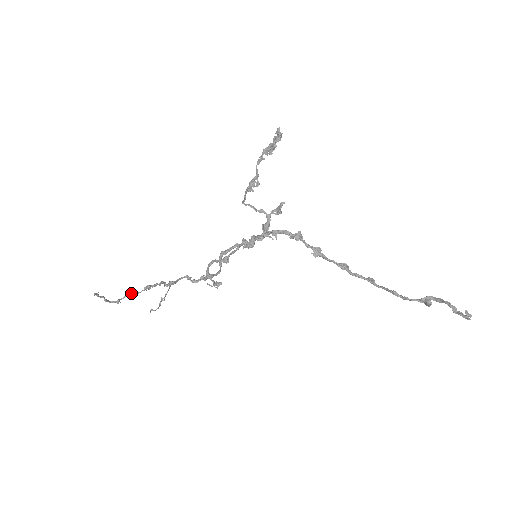
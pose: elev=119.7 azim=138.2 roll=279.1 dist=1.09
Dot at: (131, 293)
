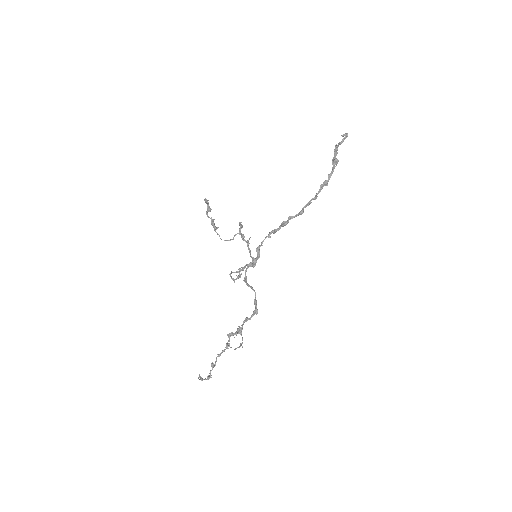
Dot at: (218, 355)
